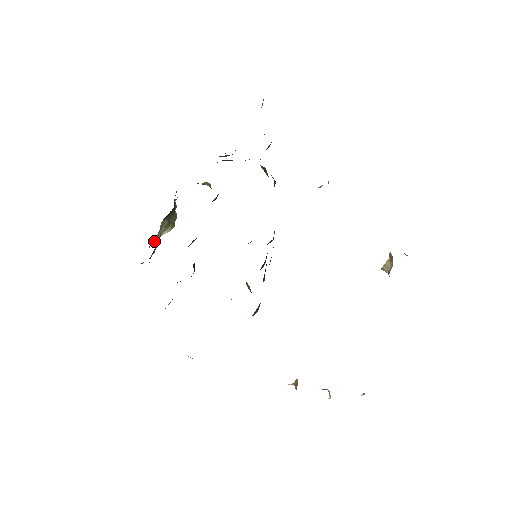
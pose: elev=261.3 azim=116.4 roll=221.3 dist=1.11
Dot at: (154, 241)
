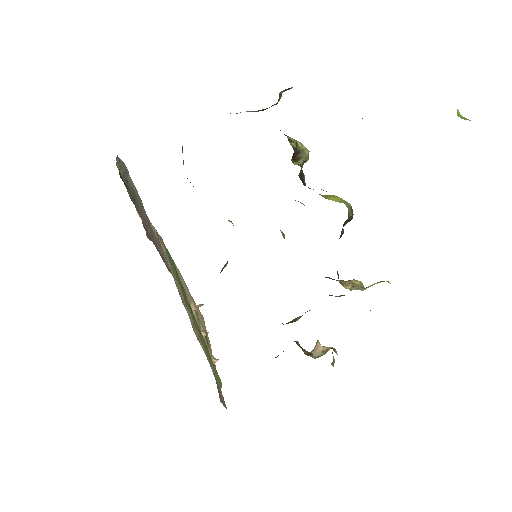
Dot at: occluded
